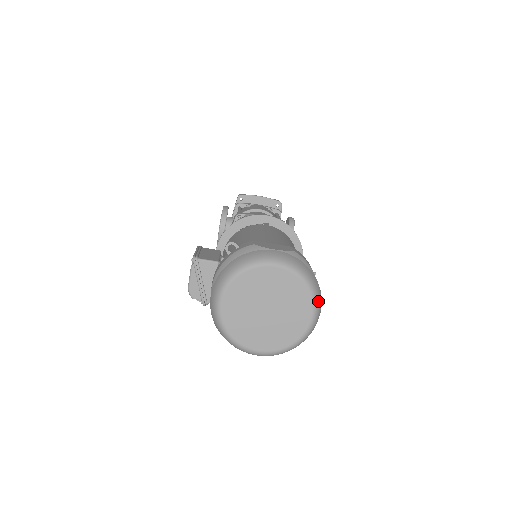
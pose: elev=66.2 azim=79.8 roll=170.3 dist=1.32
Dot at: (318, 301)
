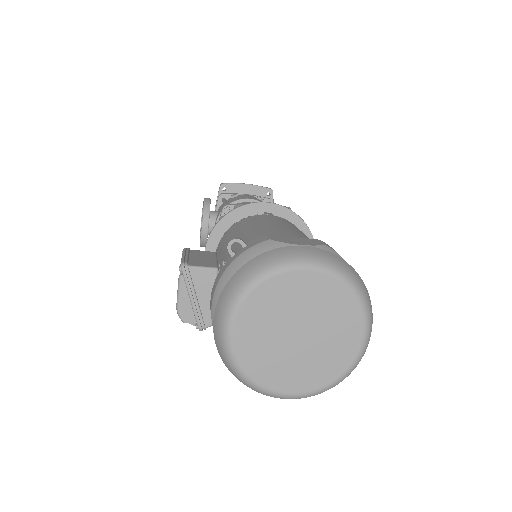
Dot at: (370, 314)
